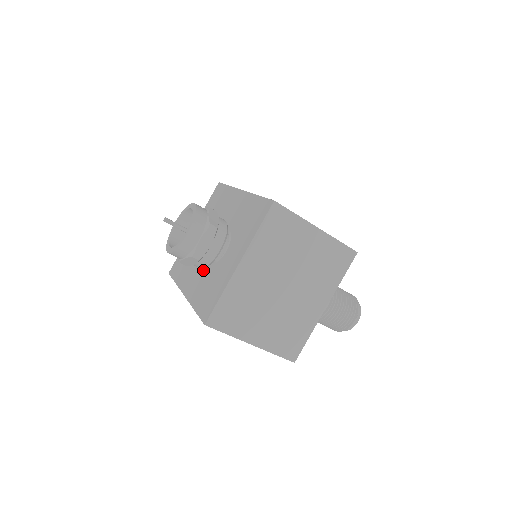
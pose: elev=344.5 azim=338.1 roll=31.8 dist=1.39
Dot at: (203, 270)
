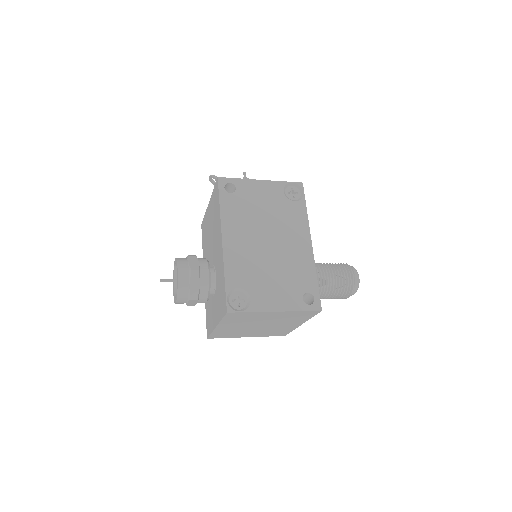
Dot at: occluded
